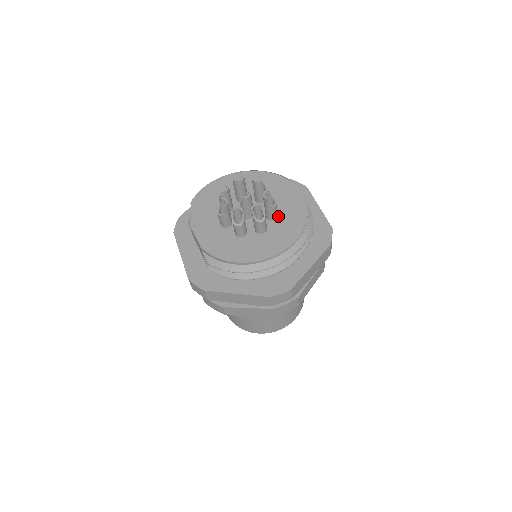
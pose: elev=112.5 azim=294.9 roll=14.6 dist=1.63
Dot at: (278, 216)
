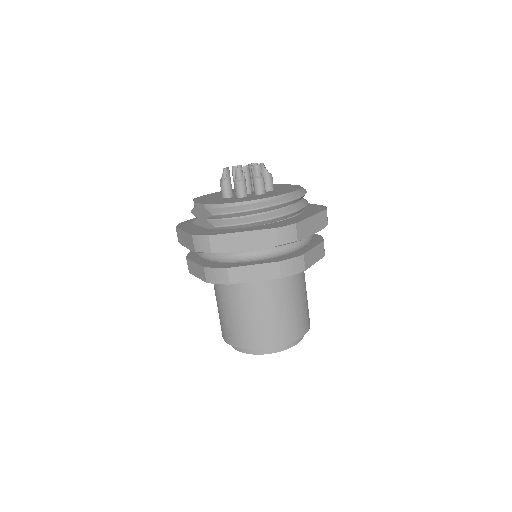
Dot at: (274, 190)
